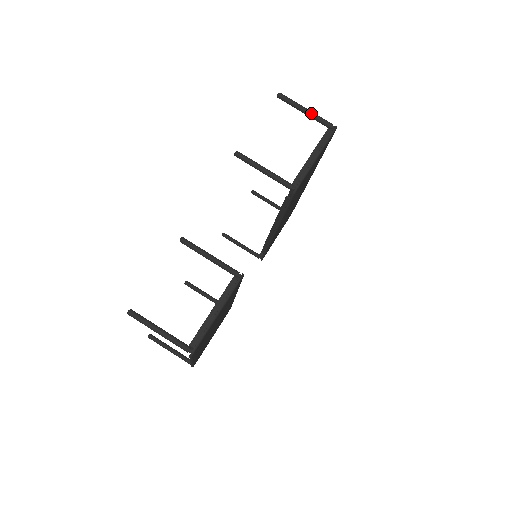
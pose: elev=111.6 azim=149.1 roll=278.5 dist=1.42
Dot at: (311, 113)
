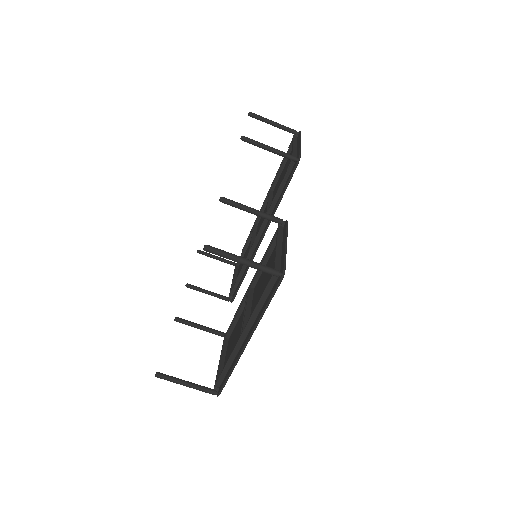
Dot at: (279, 124)
